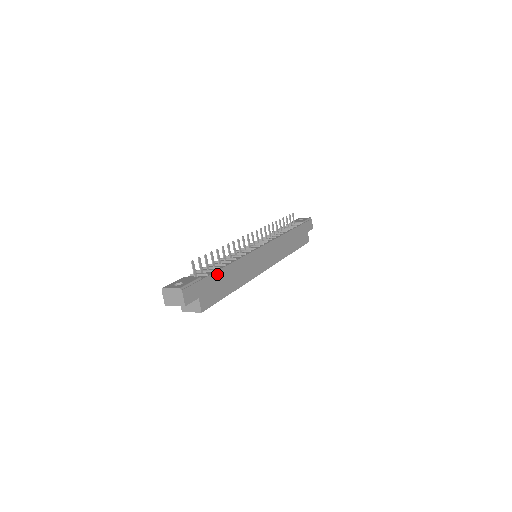
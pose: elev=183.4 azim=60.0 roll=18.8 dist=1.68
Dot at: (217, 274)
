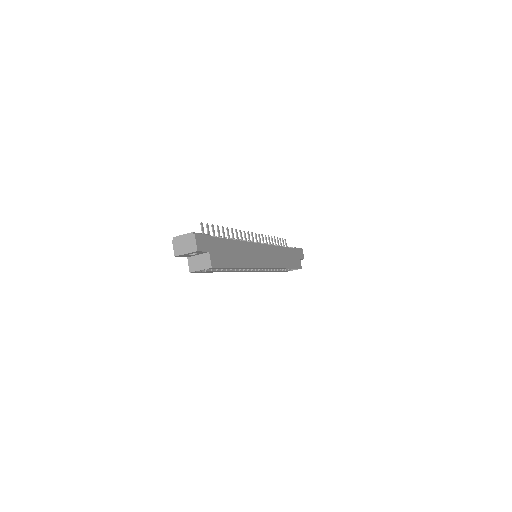
Dot at: (225, 241)
